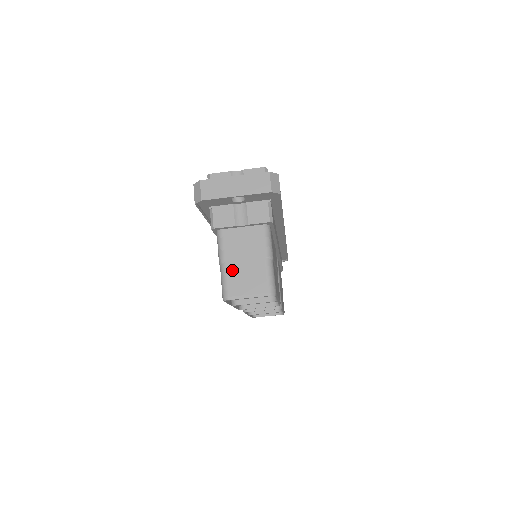
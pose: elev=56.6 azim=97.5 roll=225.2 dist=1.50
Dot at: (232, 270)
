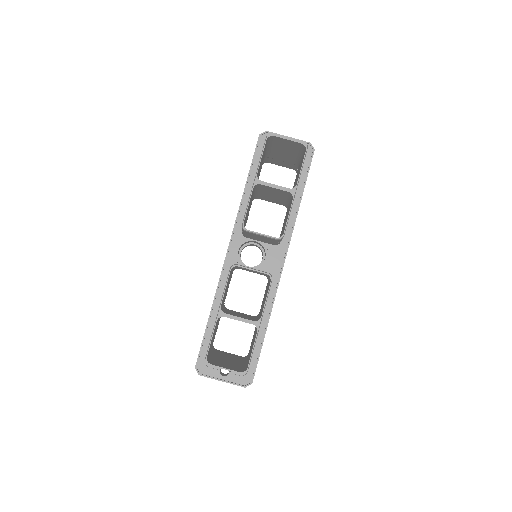
Dot at: occluded
